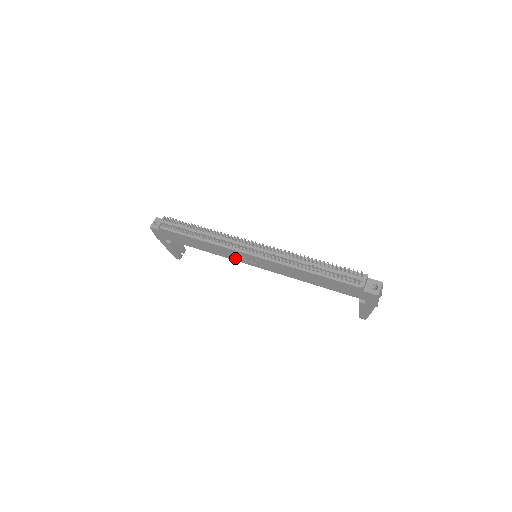
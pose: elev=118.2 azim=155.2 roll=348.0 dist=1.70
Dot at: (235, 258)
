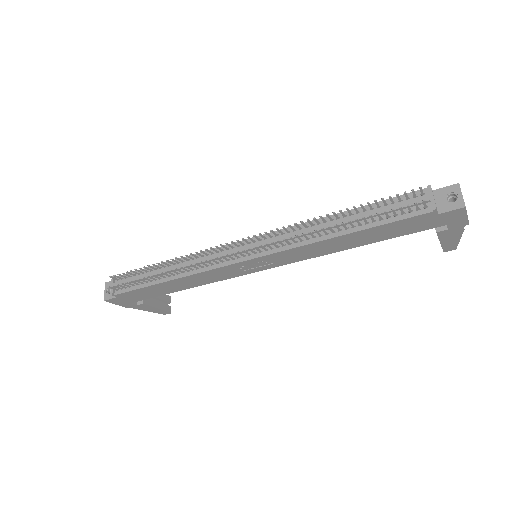
Dot at: (231, 275)
